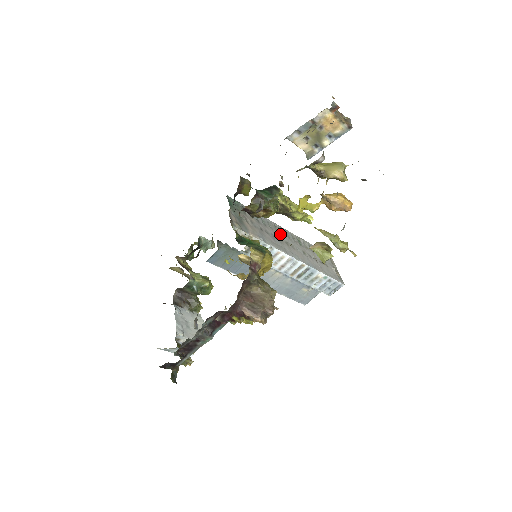
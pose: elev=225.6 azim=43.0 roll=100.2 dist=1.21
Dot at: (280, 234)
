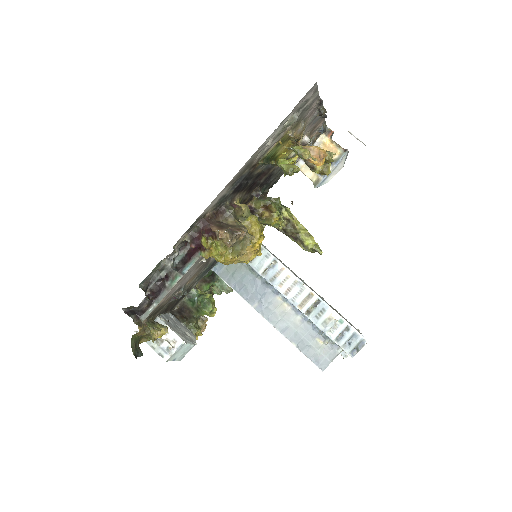
Dot at: occluded
